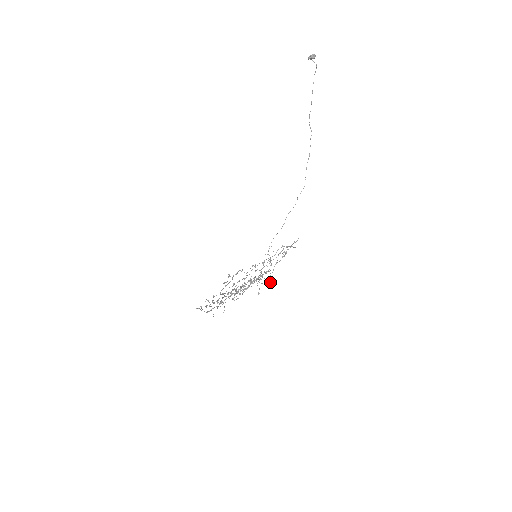
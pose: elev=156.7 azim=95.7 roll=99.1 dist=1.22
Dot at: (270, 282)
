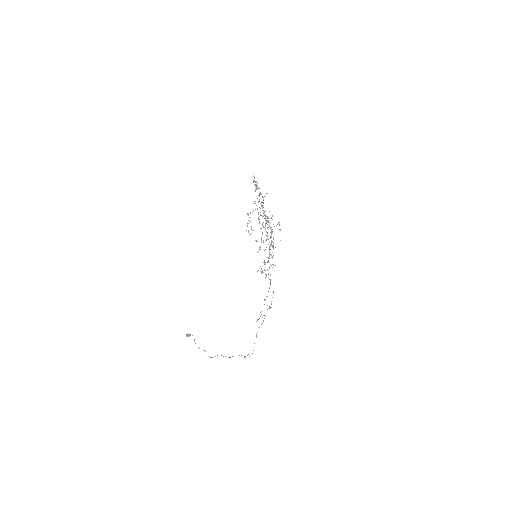
Dot at: (280, 230)
